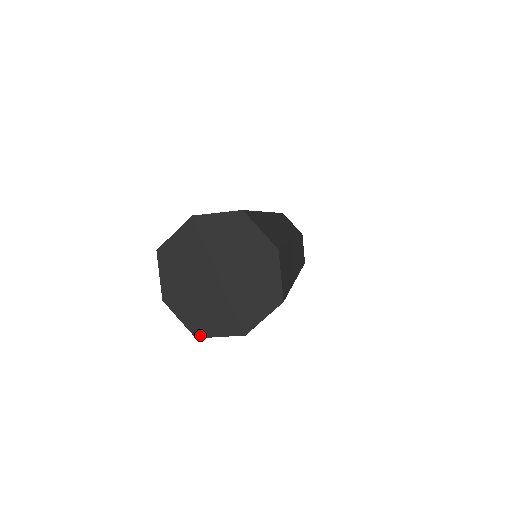
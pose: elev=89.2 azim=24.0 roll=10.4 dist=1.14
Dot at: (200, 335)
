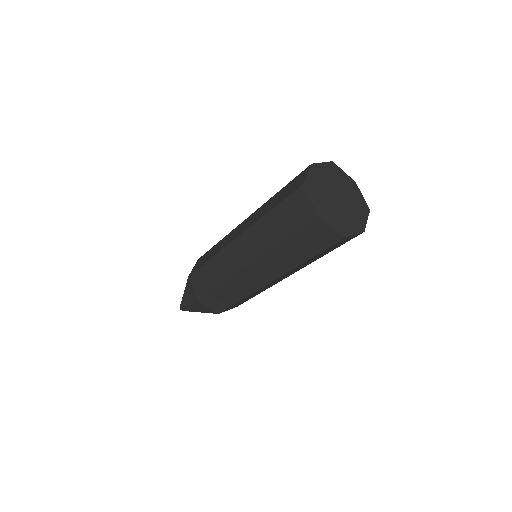
Dot at: (345, 235)
